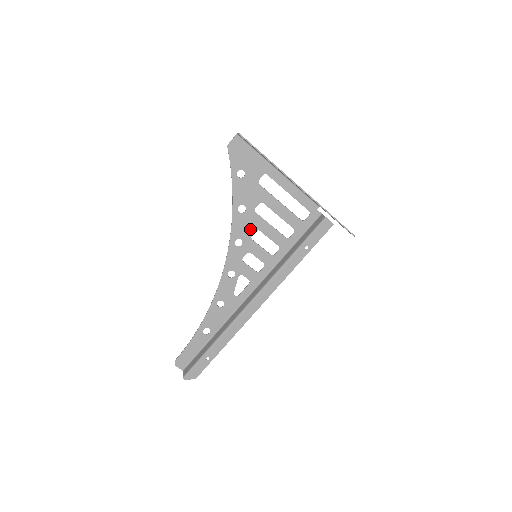
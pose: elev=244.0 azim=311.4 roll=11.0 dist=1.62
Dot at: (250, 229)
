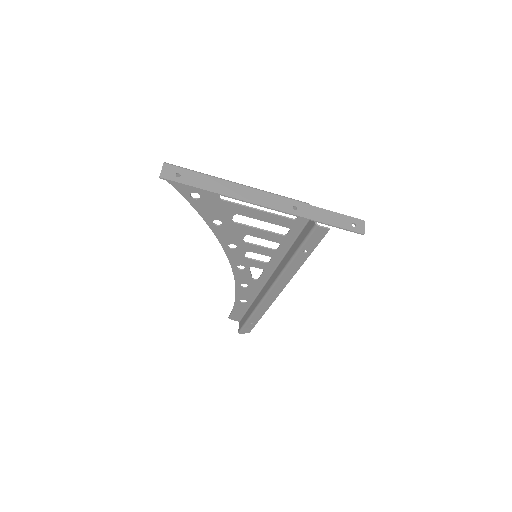
Dot at: (237, 236)
